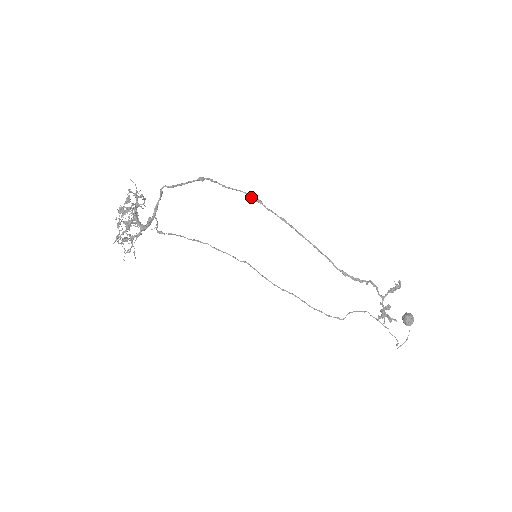
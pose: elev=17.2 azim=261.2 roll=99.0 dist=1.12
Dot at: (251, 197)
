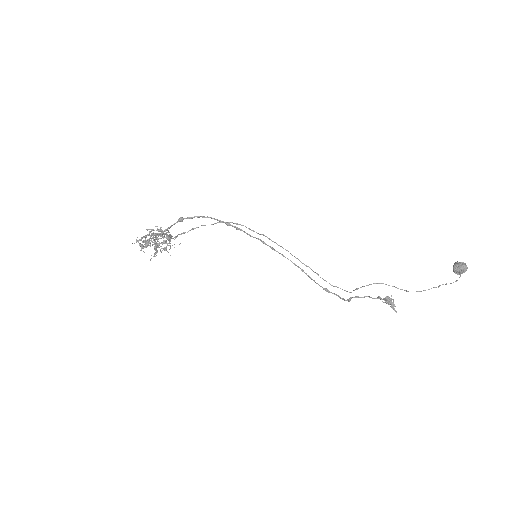
Dot at: occluded
